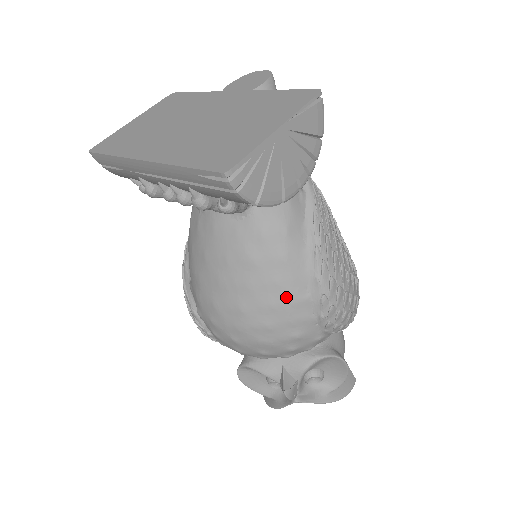
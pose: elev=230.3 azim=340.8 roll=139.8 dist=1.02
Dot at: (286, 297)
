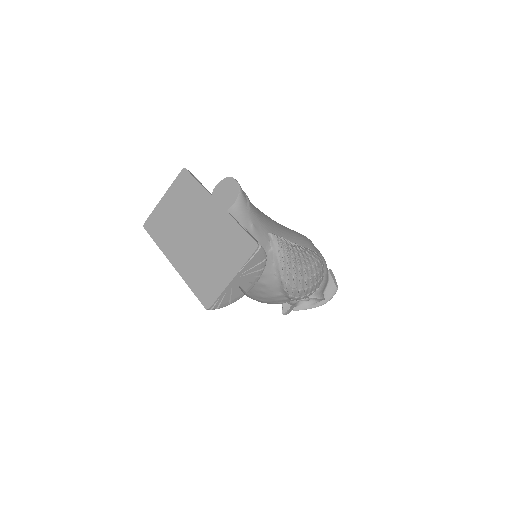
Dot at: (269, 295)
